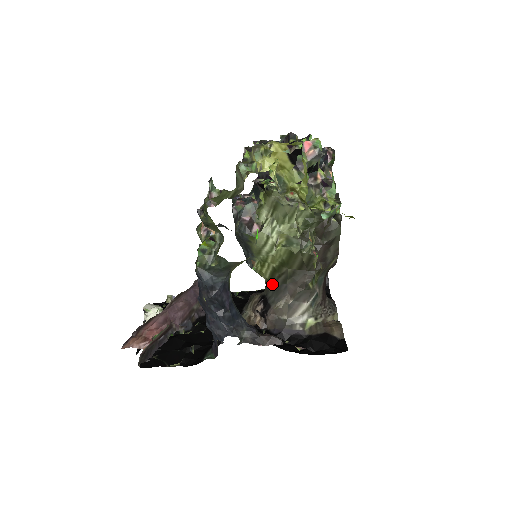
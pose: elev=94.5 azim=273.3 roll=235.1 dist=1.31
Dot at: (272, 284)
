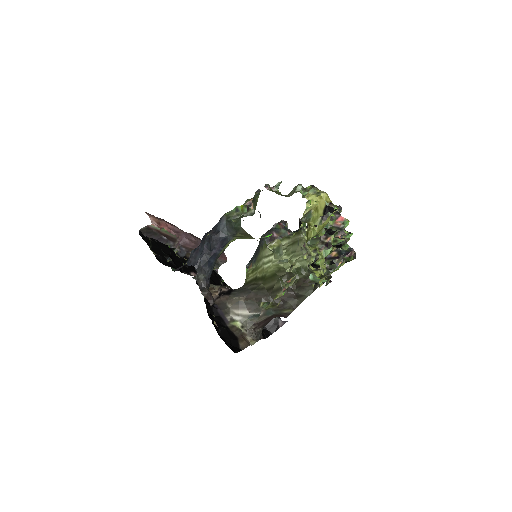
Dot at: (245, 286)
